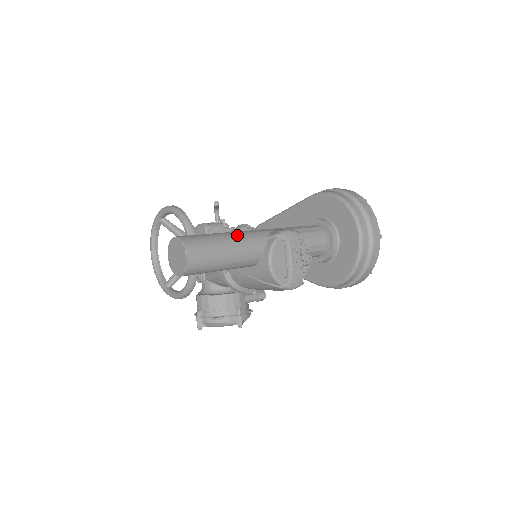
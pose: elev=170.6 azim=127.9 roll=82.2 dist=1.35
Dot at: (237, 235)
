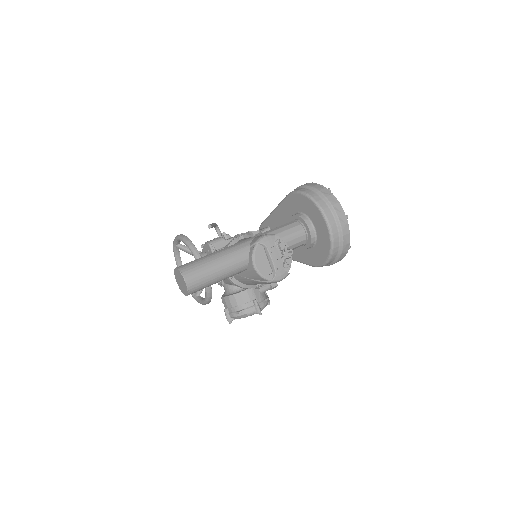
Dot at: (224, 252)
